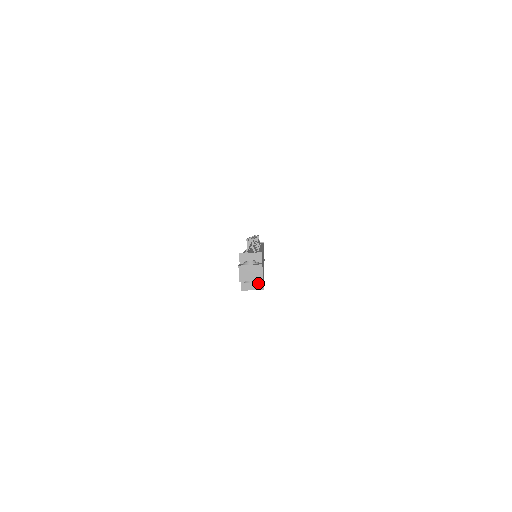
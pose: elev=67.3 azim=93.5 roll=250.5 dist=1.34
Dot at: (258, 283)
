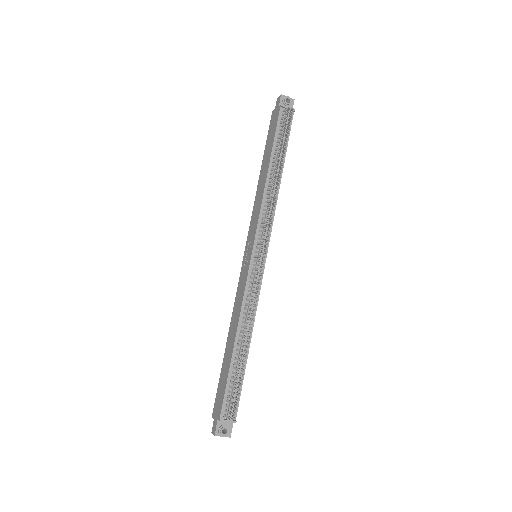
Dot at: occluded
